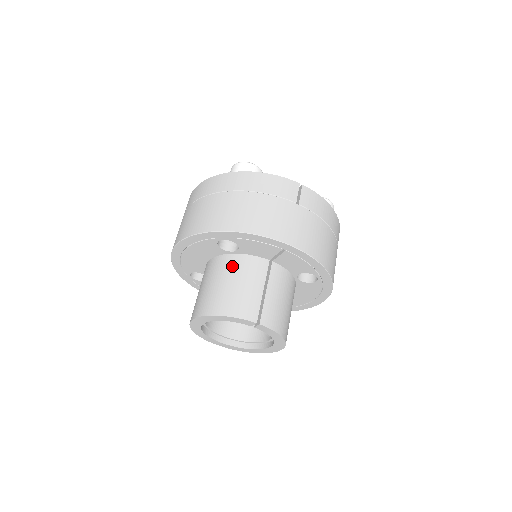
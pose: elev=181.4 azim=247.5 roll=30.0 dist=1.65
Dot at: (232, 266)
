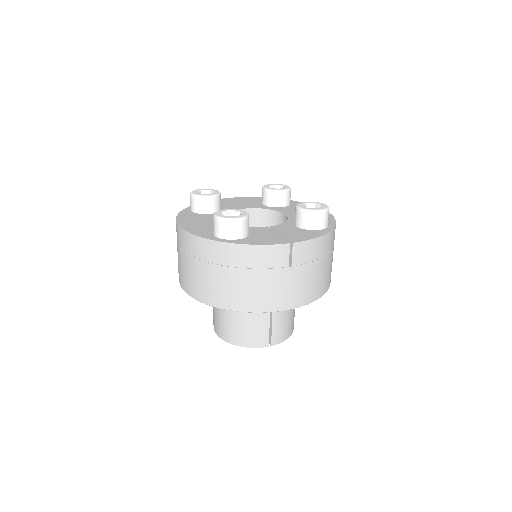
Dot at: occluded
